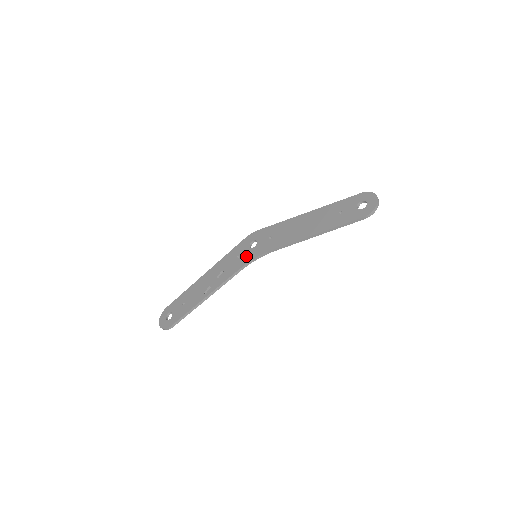
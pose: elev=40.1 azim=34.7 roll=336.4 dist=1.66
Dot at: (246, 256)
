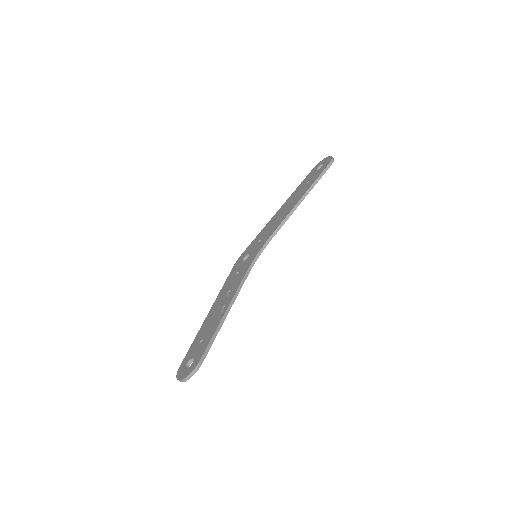
Dot at: (246, 264)
